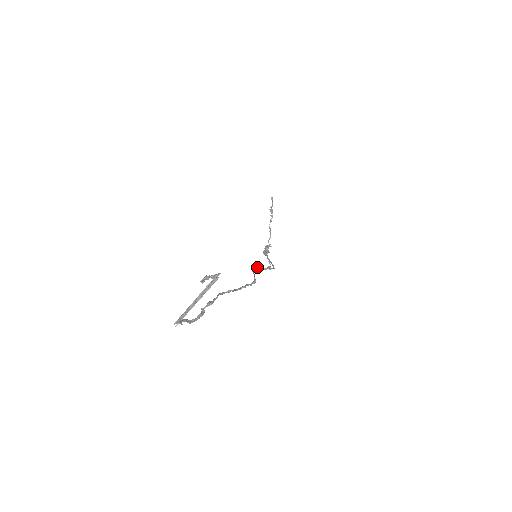
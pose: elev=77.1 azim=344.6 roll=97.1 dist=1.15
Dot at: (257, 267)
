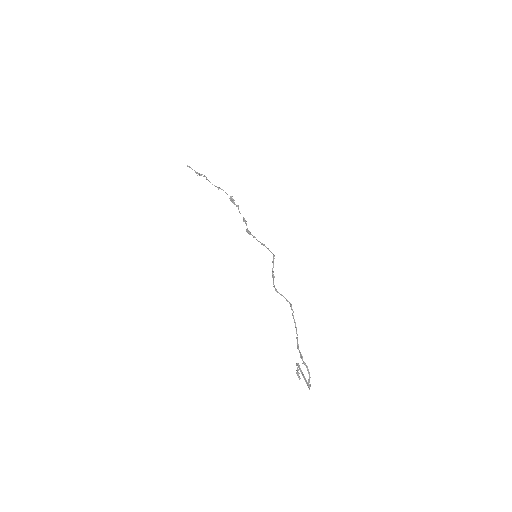
Dot at: (272, 277)
